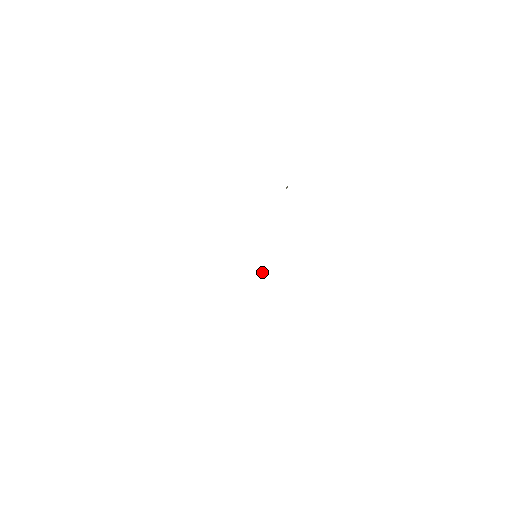
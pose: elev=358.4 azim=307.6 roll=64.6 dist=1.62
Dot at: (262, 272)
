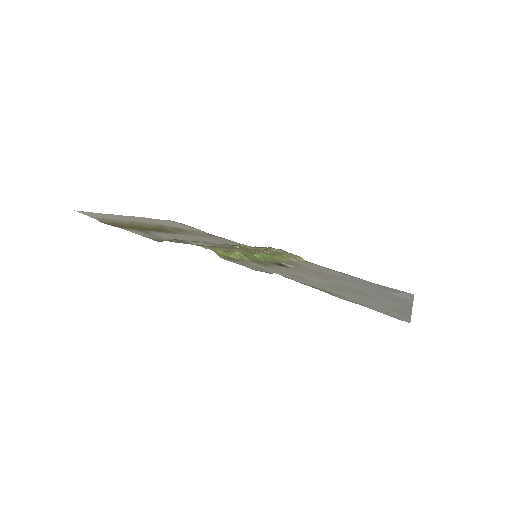
Dot at: (265, 252)
